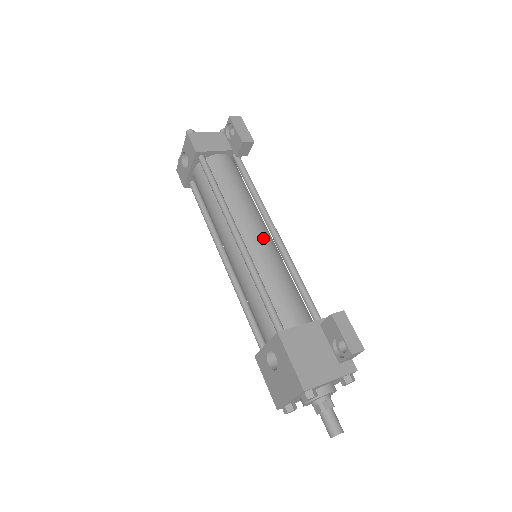
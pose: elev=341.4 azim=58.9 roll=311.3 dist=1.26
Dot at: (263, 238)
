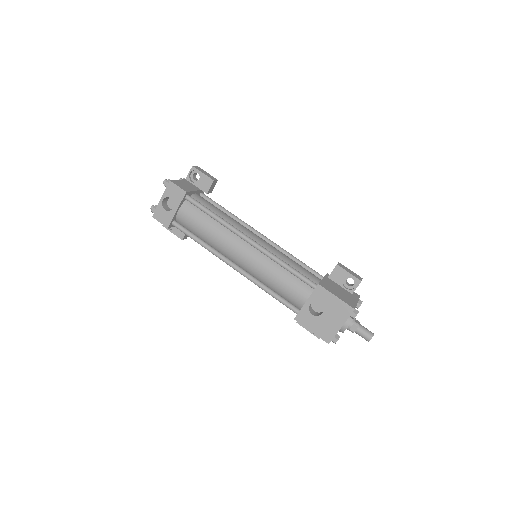
Dot at: (262, 239)
